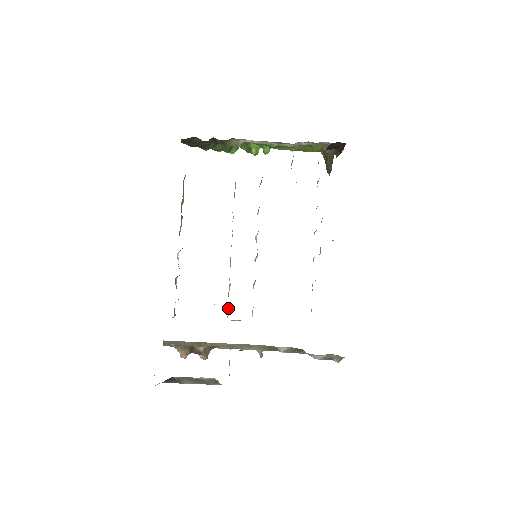
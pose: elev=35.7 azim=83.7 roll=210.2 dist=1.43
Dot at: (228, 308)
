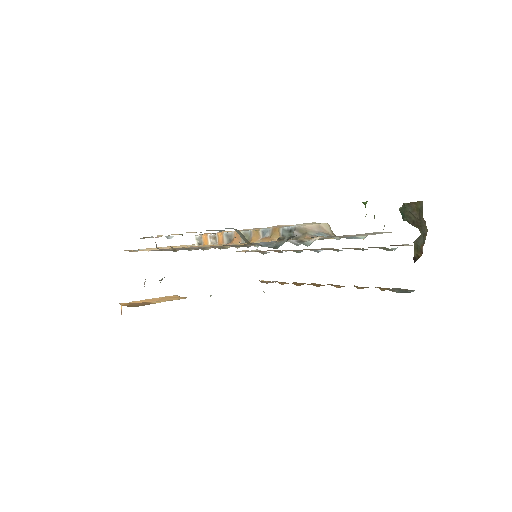
Dot at: (201, 242)
